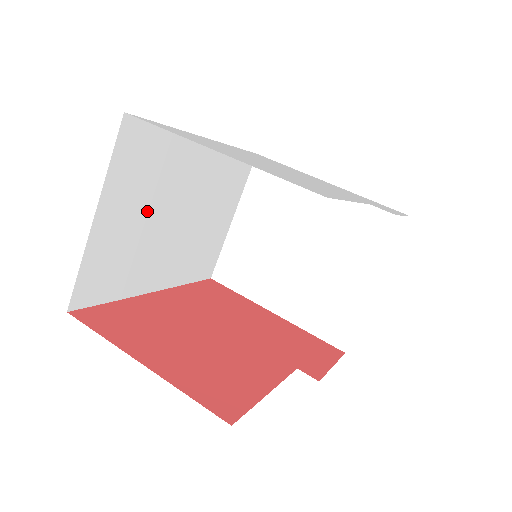
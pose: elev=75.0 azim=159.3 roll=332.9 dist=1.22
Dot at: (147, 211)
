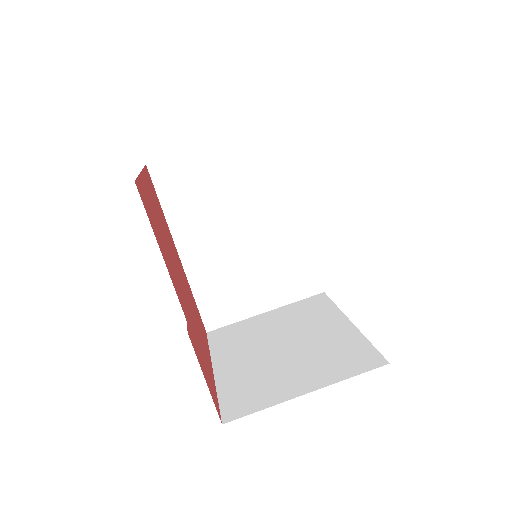
Dot at: (235, 191)
